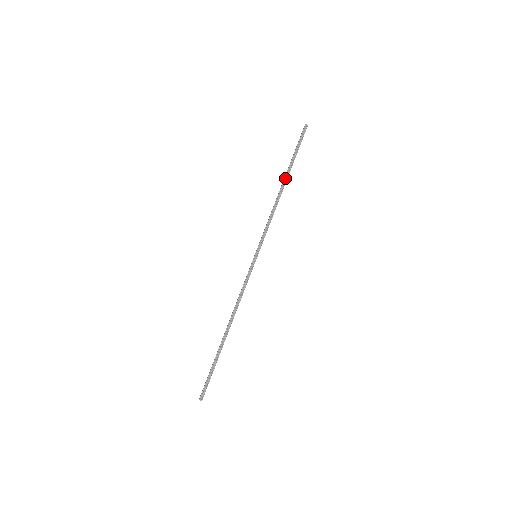
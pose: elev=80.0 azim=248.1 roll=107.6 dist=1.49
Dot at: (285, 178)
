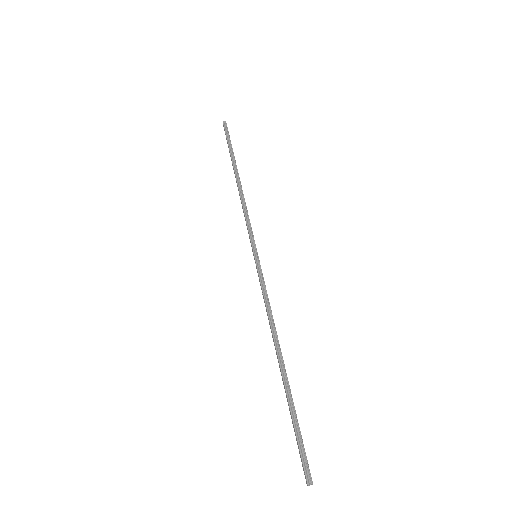
Dot at: (235, 170)
